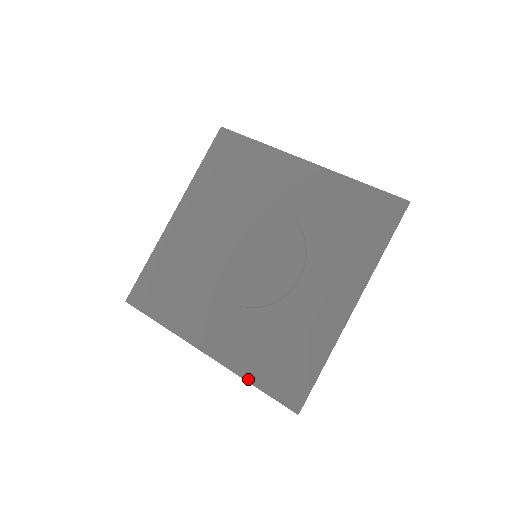
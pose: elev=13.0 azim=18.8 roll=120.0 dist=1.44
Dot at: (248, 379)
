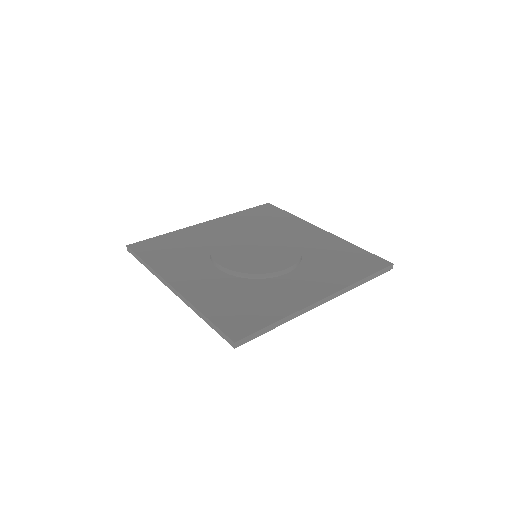
Dot at: (202, 310)
